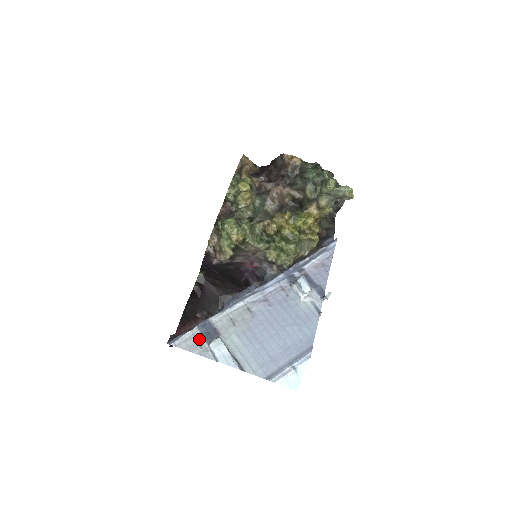
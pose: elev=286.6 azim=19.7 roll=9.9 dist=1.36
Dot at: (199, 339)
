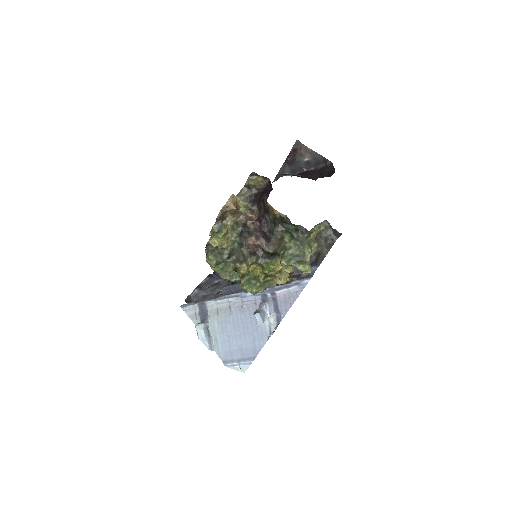
Dot at: (197, 313)
